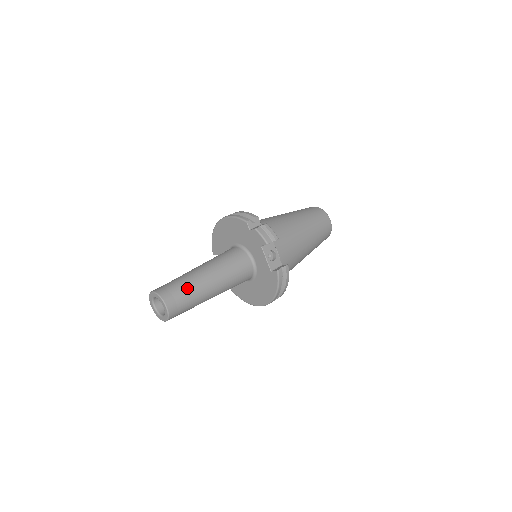
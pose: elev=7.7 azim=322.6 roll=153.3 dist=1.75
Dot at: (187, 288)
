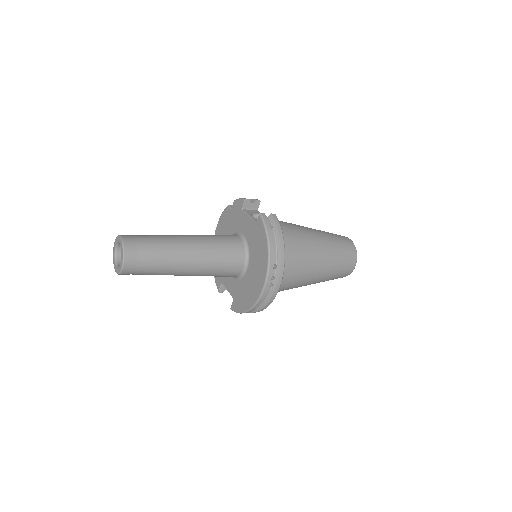
Dot at: (152, 235)
